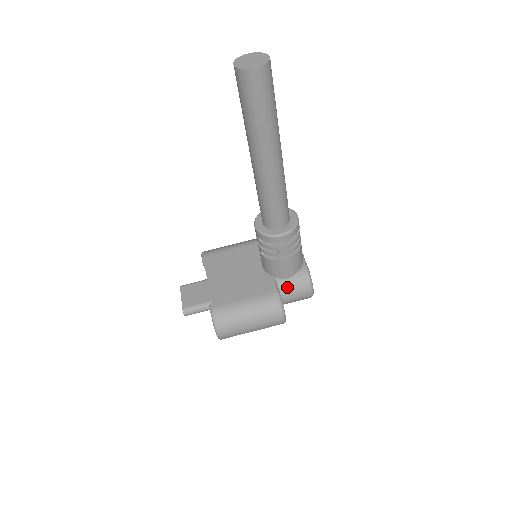
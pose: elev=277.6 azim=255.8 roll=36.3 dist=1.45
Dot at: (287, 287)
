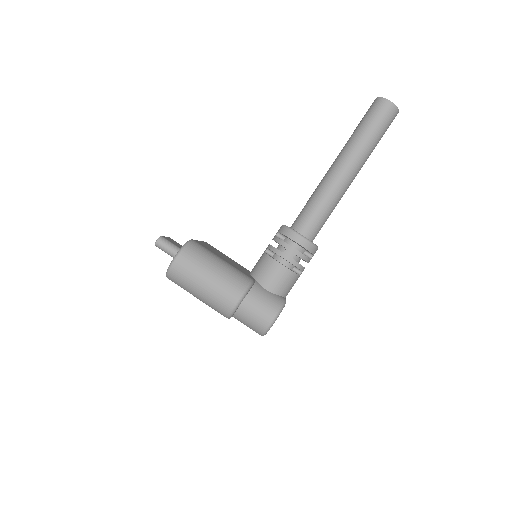
Dot at: (259, 293)
